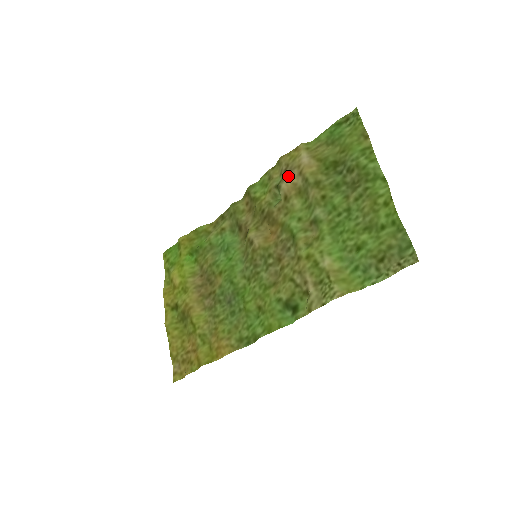
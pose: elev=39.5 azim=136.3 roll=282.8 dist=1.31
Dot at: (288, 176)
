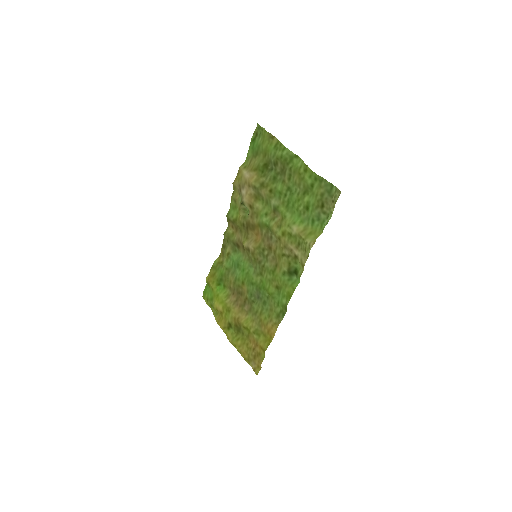
Dot at: (244, 192)
